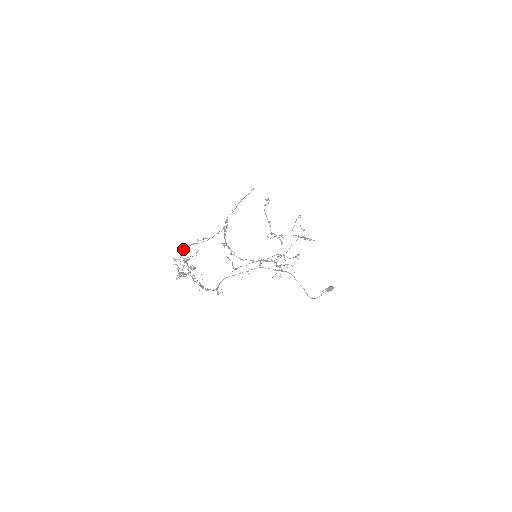
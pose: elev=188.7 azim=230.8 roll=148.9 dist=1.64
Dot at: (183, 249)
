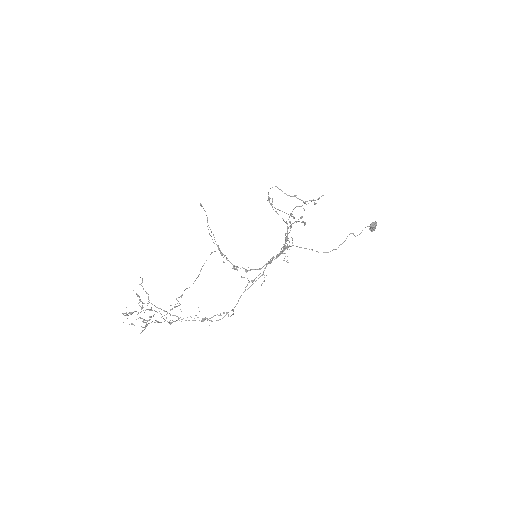
Dot at: occluded
